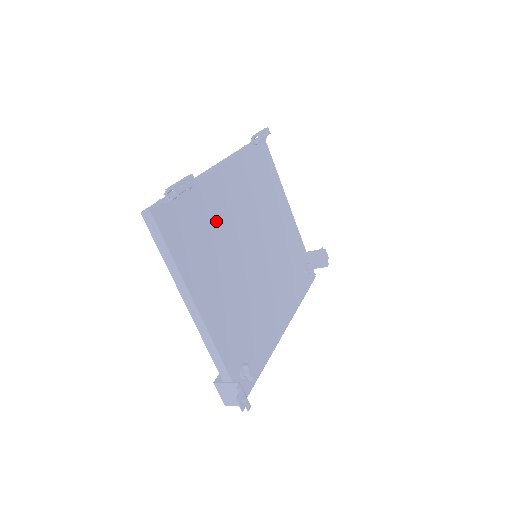
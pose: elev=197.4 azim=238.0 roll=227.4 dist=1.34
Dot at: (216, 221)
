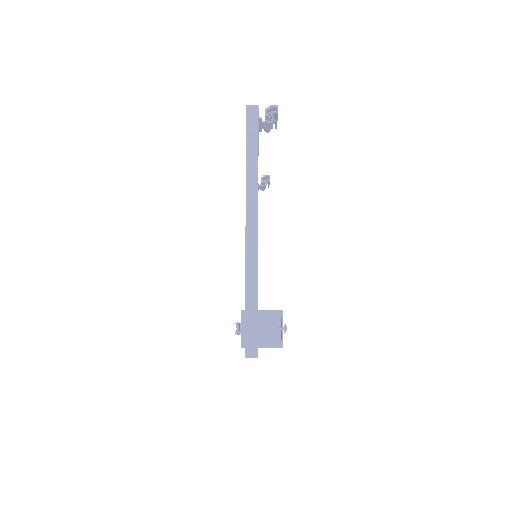
Dot at: occluded
